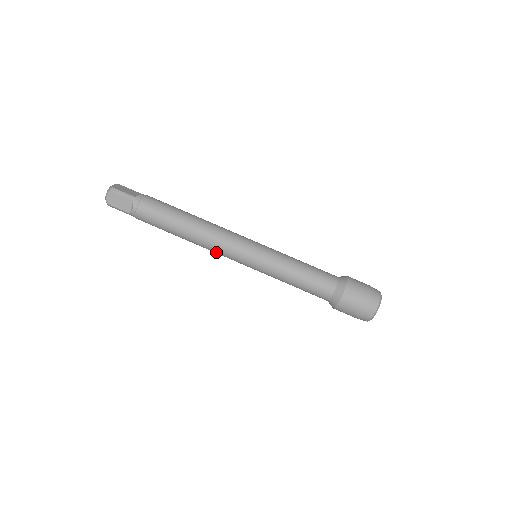
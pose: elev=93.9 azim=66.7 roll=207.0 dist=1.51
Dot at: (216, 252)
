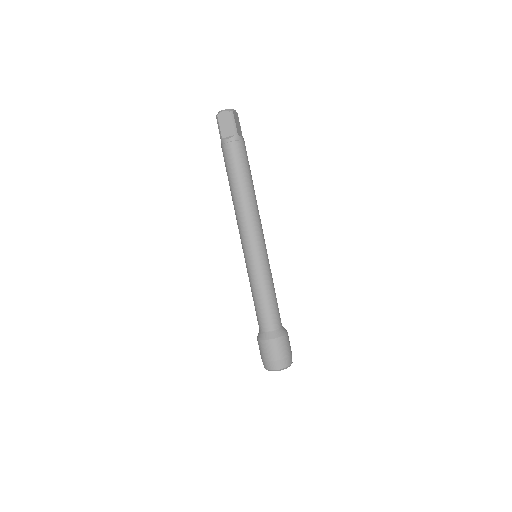
Dot at: (239, 225)
